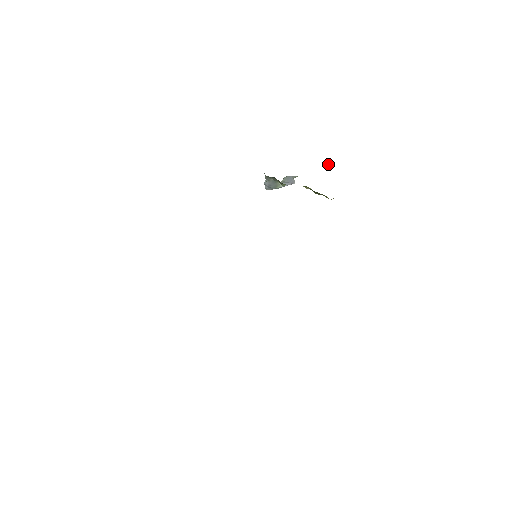
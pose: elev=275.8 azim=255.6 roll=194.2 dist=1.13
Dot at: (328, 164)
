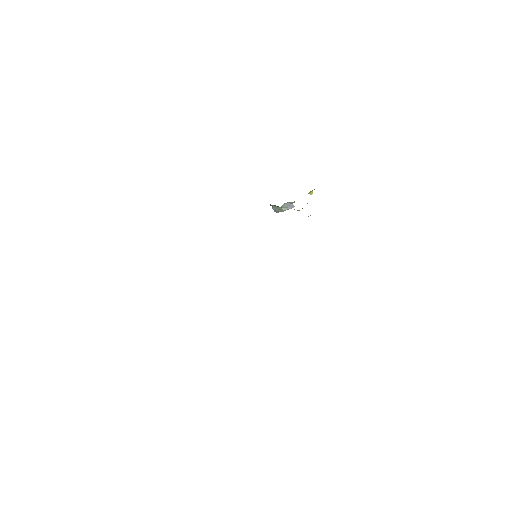
Dot at: (312, 193)
